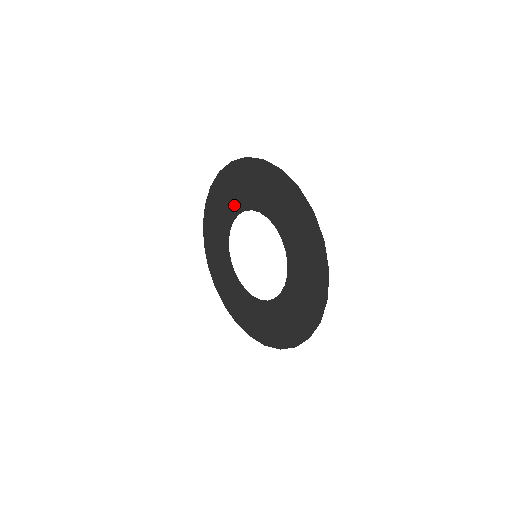
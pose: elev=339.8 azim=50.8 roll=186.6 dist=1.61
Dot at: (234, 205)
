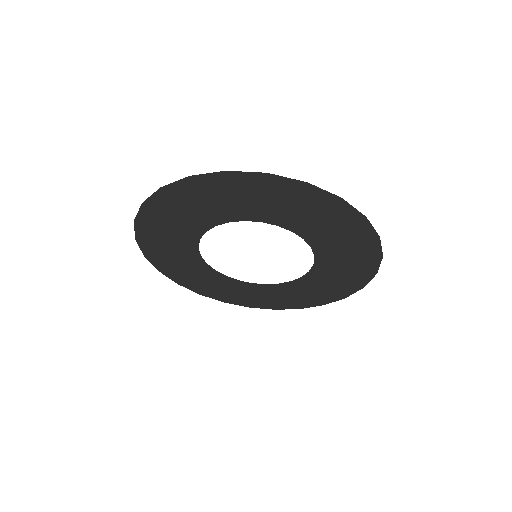
Dot at: (263, 213)
